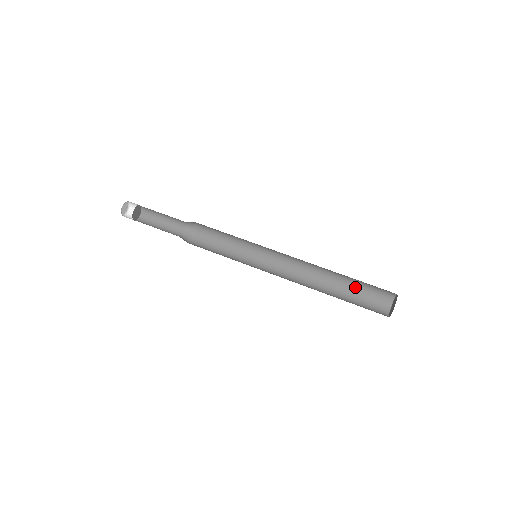
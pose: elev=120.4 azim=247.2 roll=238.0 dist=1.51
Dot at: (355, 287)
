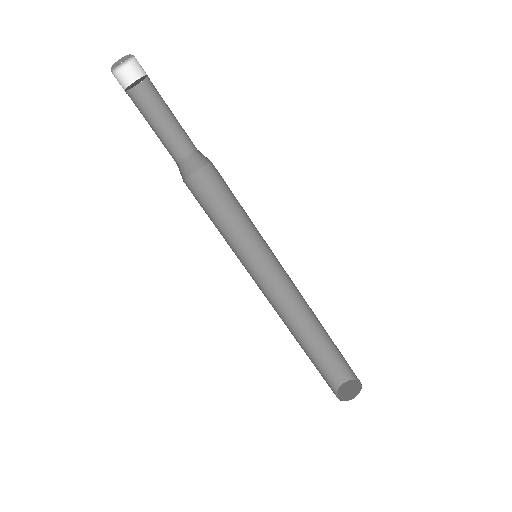
Dot at: (334, 346)
